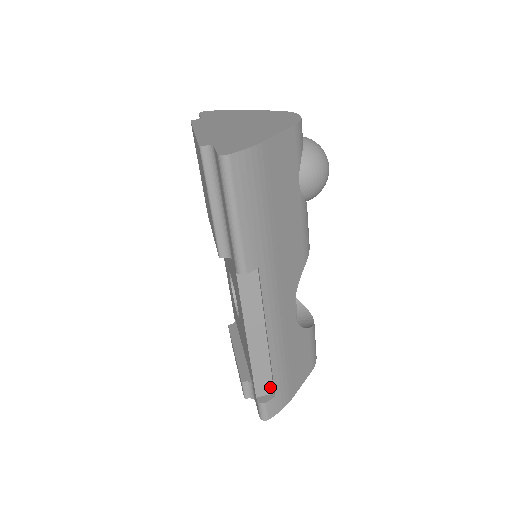
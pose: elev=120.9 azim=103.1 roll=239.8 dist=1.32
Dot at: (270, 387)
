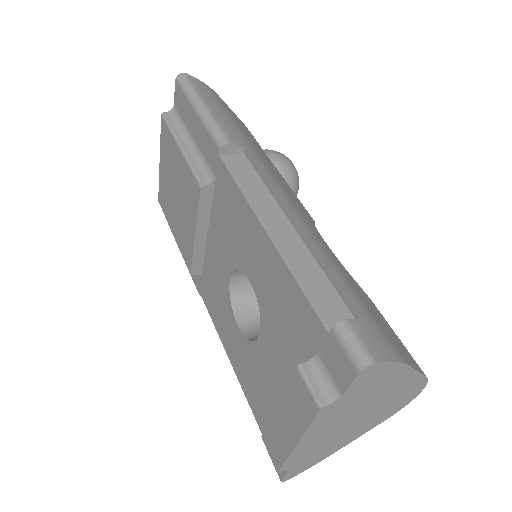
Dot at: (343, 311)
